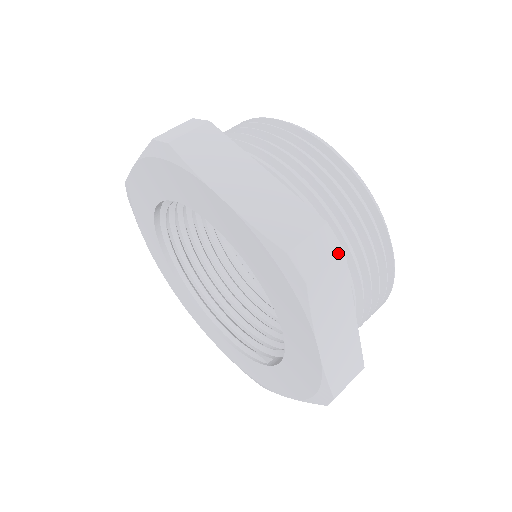
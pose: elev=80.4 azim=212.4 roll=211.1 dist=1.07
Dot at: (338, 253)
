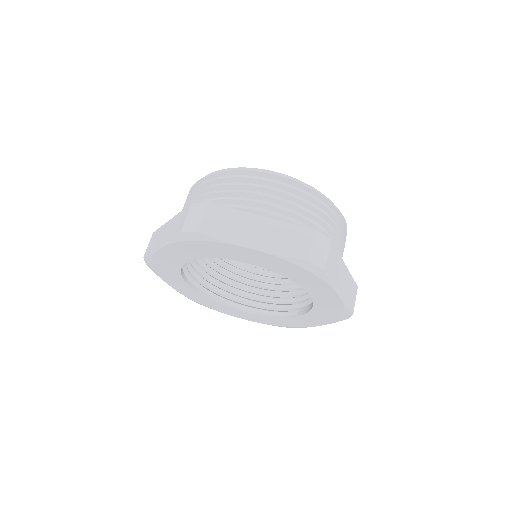
Dot at: (329, 243)
